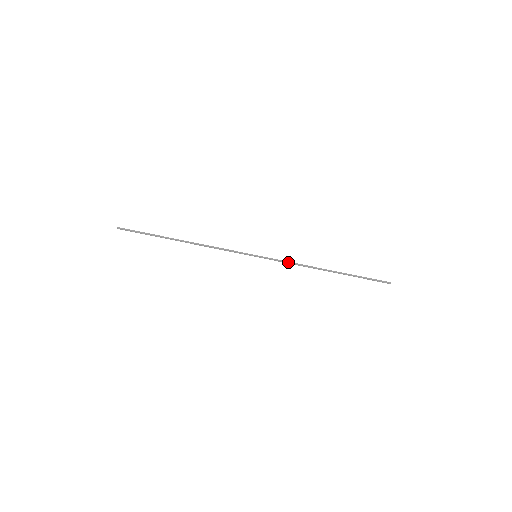
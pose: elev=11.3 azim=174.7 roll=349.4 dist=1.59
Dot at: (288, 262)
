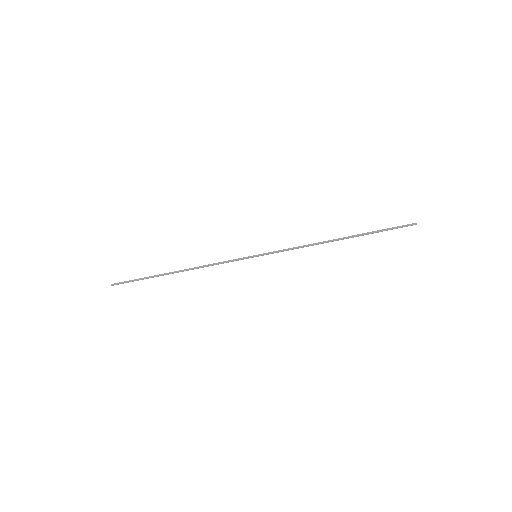
Dot at: (292, 248)
